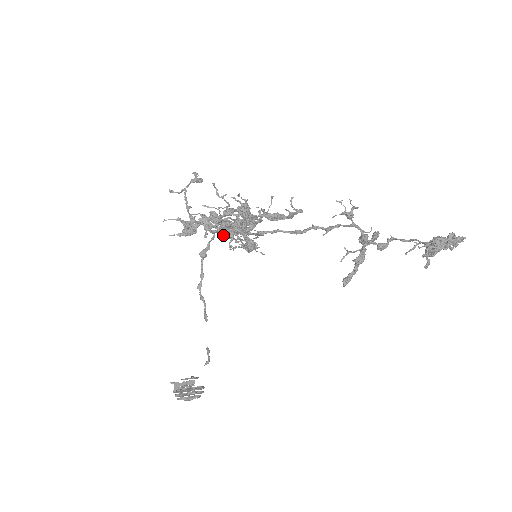
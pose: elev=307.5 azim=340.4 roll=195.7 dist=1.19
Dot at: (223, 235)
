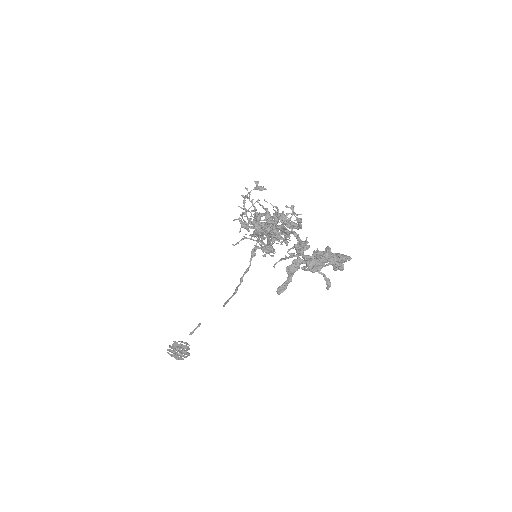
Dot at: (263, 238)
